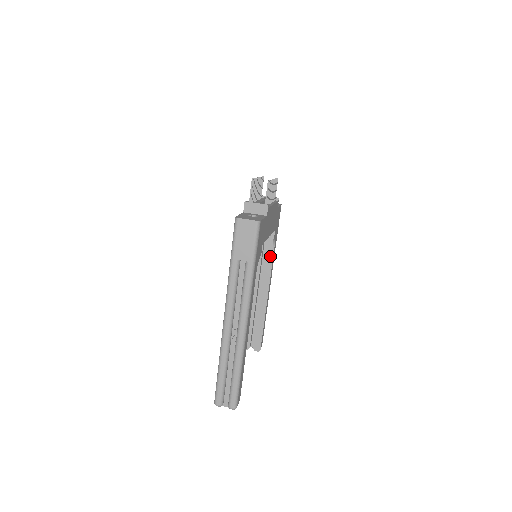
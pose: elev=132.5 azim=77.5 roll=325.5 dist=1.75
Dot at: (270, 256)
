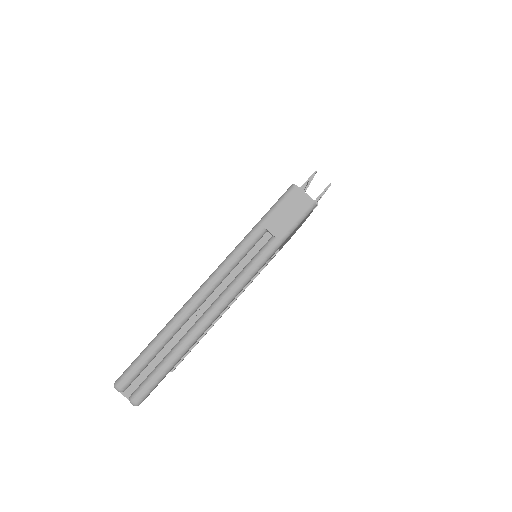
Dot at: occluded
